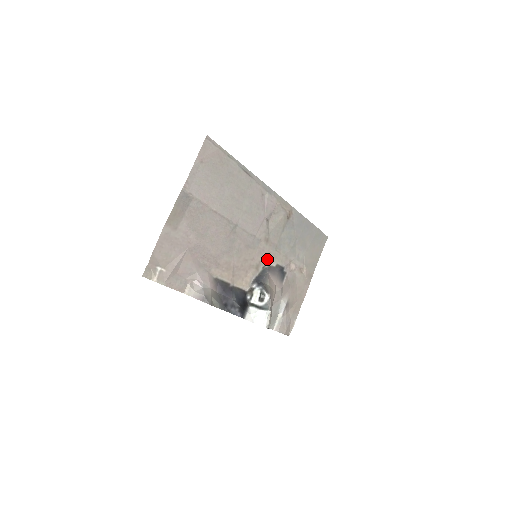
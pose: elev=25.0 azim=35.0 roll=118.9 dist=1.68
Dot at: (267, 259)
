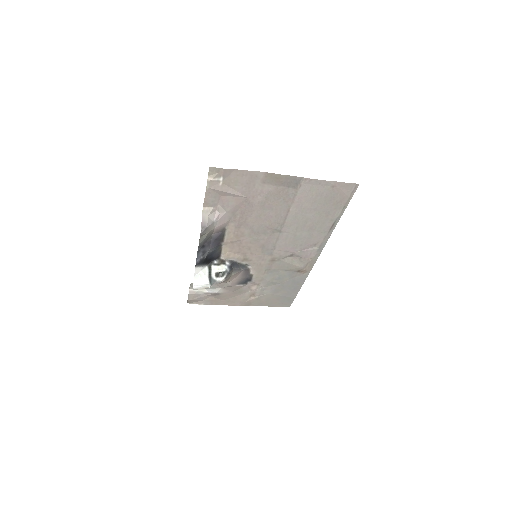
Dot at: (255, 265)
